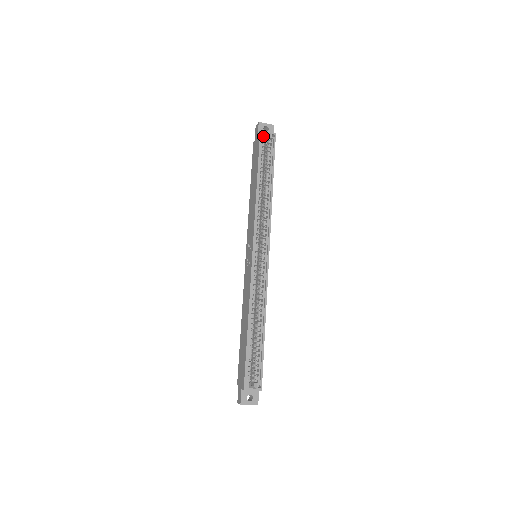
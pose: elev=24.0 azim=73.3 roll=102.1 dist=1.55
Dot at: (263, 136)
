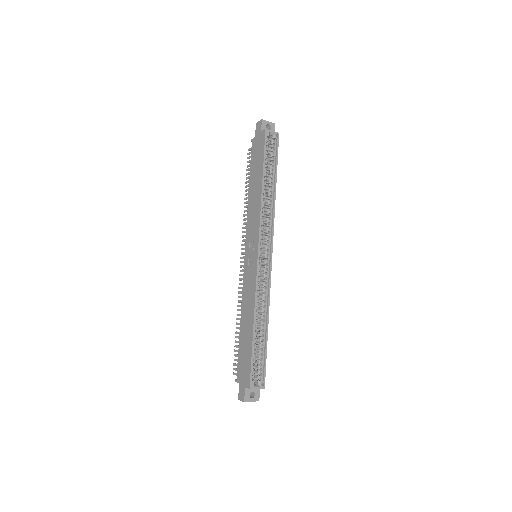
Dot at: (268, 135)
